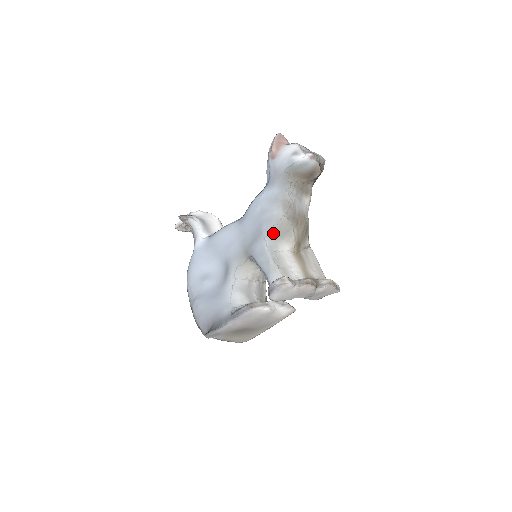
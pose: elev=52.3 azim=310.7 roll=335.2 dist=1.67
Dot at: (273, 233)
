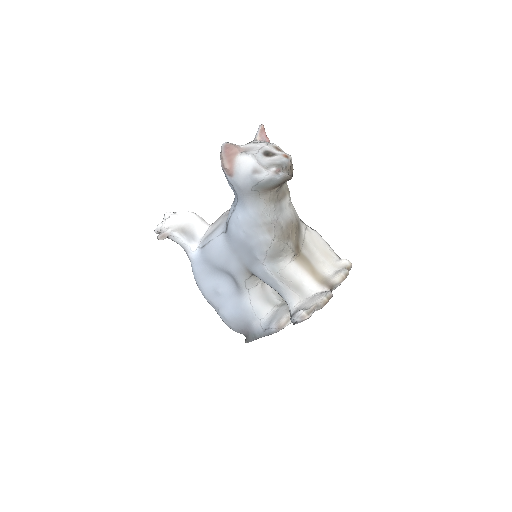
Dot at: (269, 257)
